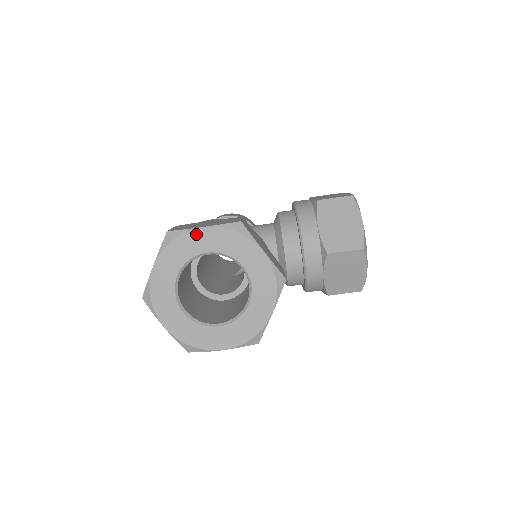
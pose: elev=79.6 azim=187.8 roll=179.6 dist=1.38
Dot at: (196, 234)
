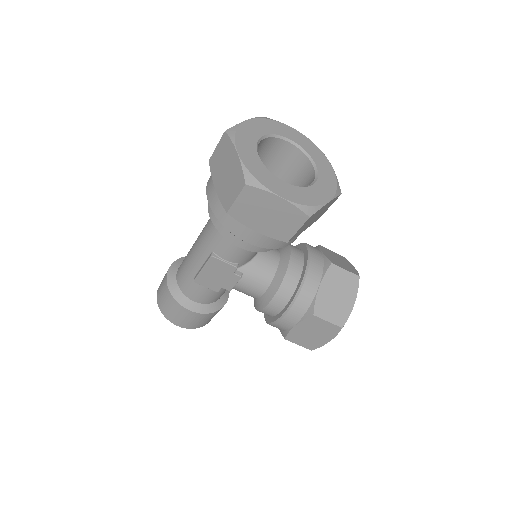
Dot at: (288, 128)
